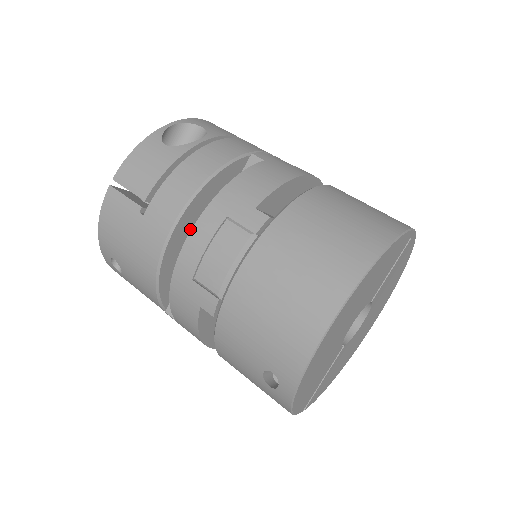
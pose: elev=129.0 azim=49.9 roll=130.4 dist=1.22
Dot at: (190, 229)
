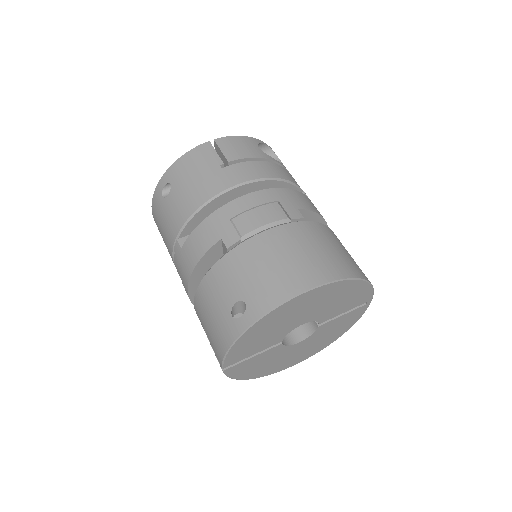
Dot at: occluded
